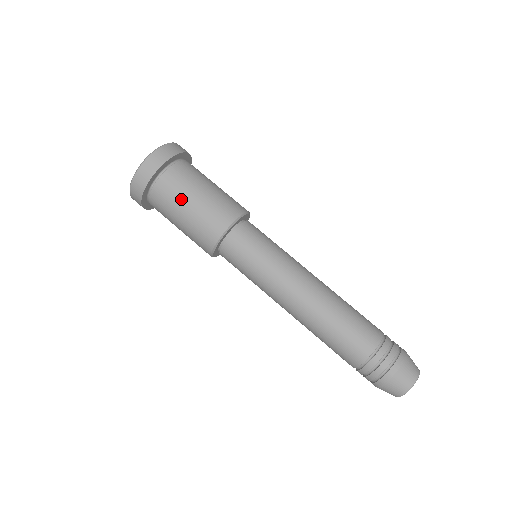
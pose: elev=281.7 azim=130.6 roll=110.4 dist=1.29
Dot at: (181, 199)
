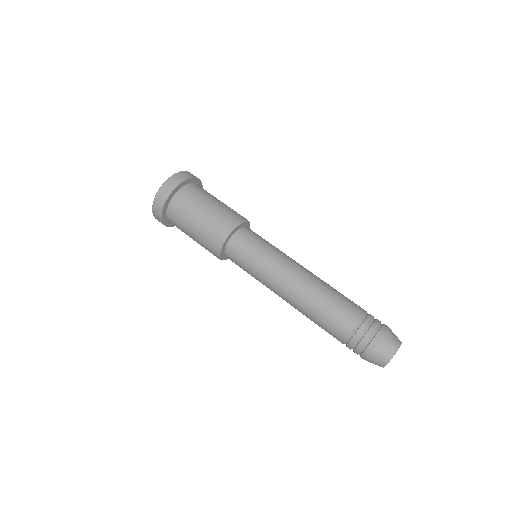
Dot at: (186, 225)
